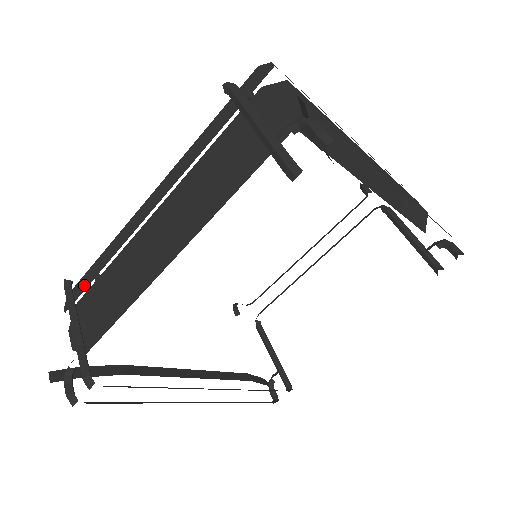
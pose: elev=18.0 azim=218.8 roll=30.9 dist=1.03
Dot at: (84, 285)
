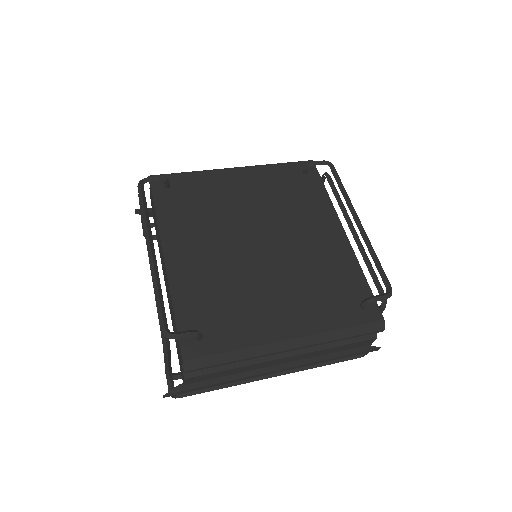
Dot at: occluded
